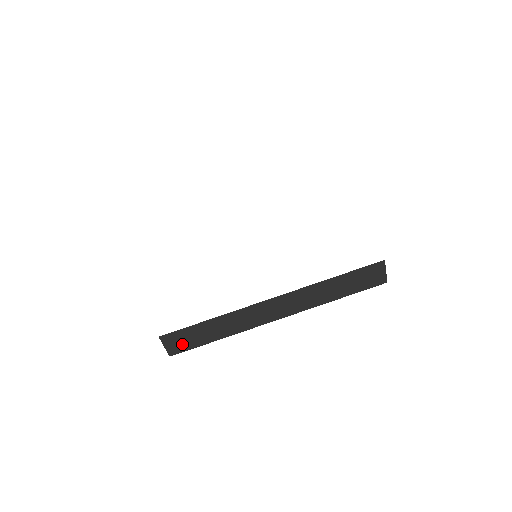
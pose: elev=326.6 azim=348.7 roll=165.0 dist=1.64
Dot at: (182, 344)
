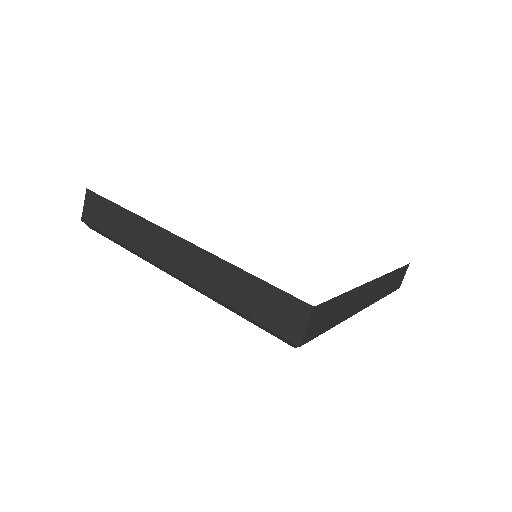
Dot at: (316, 327)
